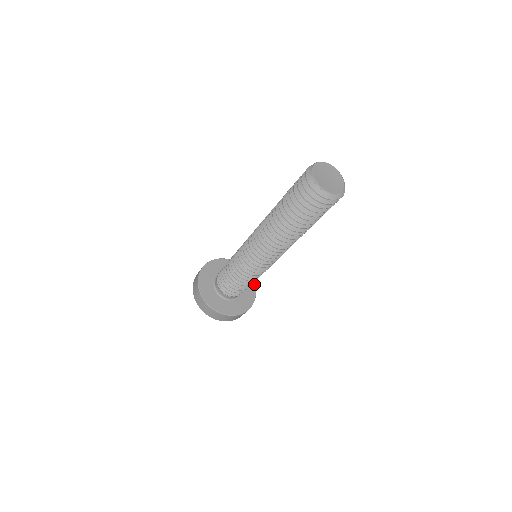
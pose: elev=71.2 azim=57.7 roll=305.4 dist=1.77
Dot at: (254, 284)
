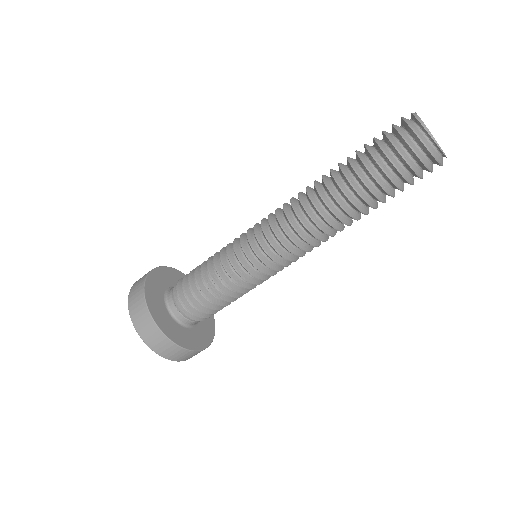
Dot at: occluded
